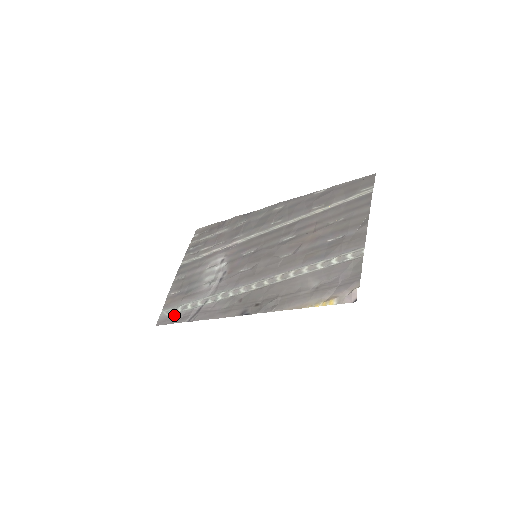
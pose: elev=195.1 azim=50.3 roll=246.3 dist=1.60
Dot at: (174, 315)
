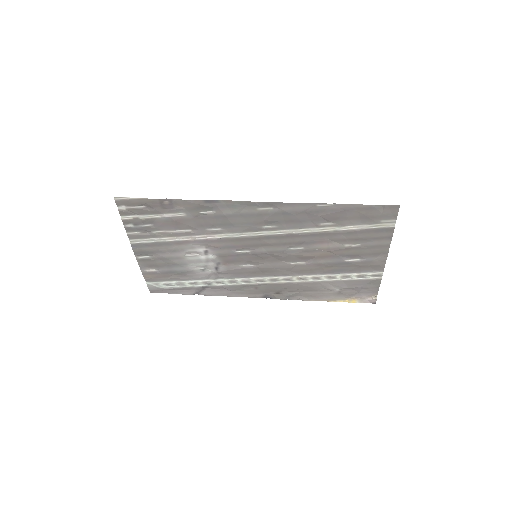
Dot at: (171, 289)
